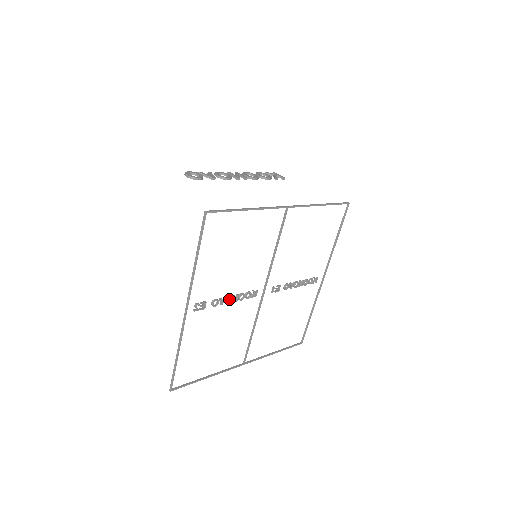
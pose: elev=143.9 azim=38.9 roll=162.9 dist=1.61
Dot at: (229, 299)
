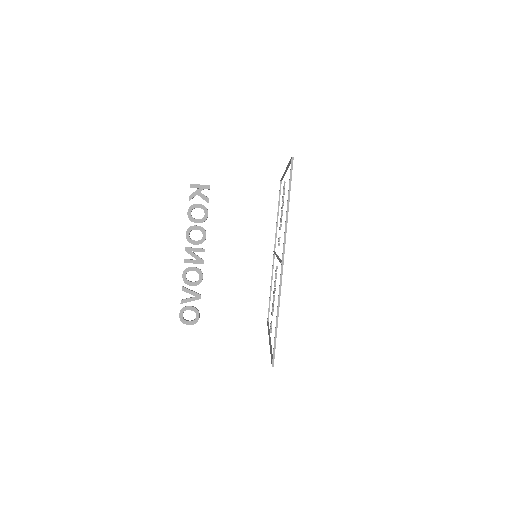
Dot at: (273, 296)
